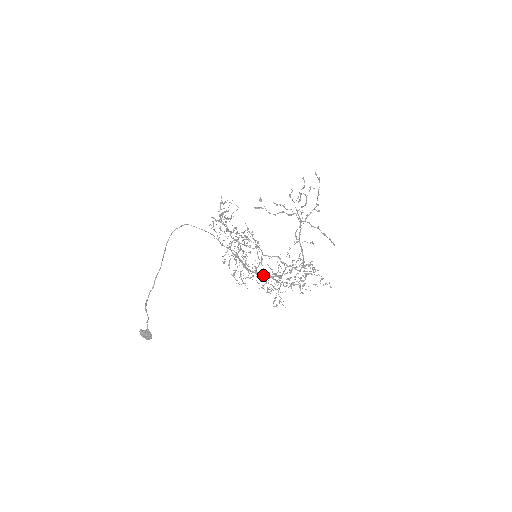
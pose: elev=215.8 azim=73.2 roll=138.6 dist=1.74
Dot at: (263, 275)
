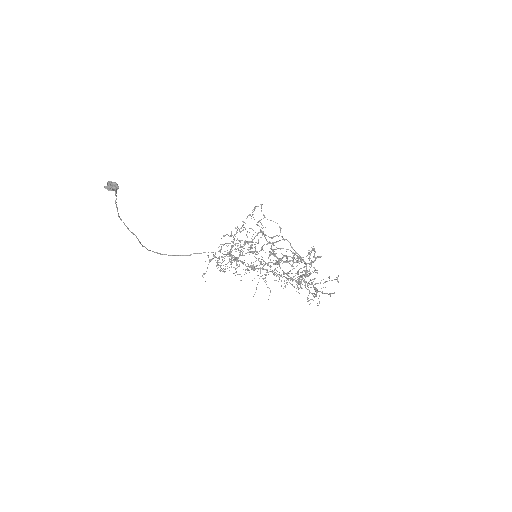
Dot at: (256, 268)
